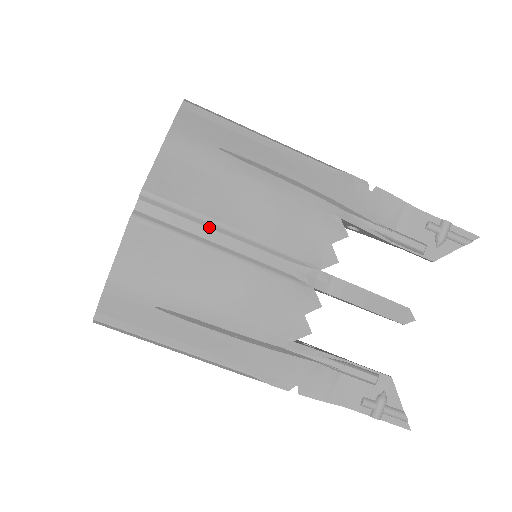
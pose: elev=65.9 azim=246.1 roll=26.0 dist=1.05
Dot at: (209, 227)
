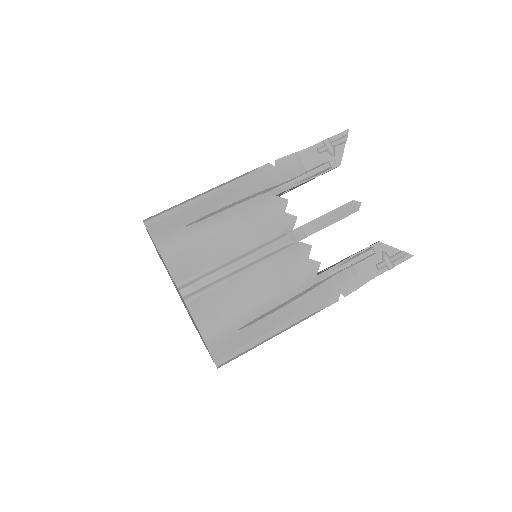
Dot at: (223, 268)
